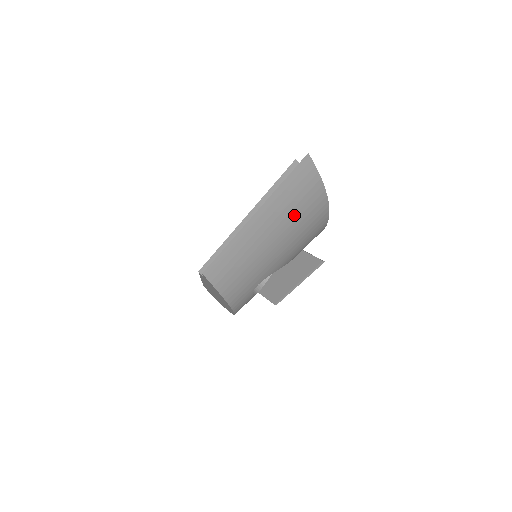
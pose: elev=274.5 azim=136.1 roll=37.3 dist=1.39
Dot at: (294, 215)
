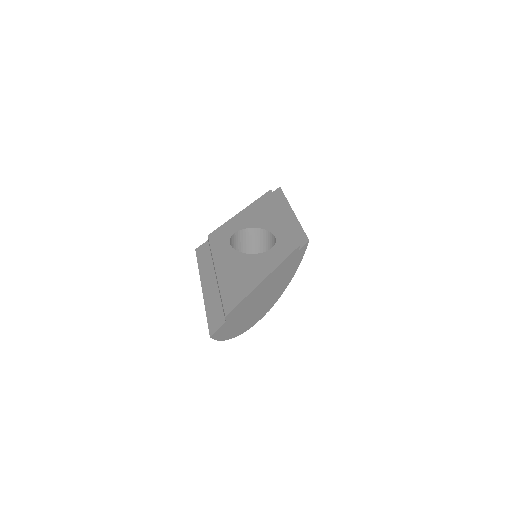
Dot at: occluded
